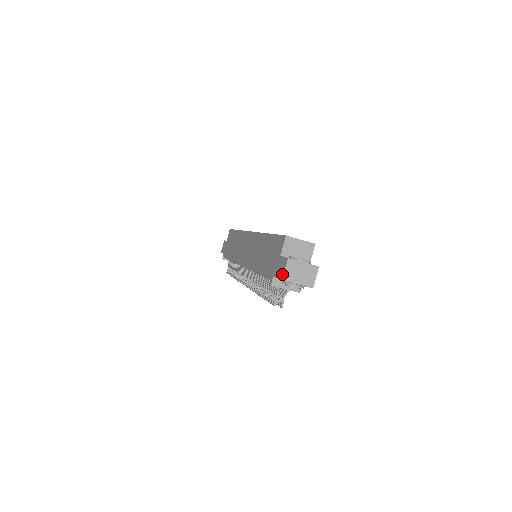
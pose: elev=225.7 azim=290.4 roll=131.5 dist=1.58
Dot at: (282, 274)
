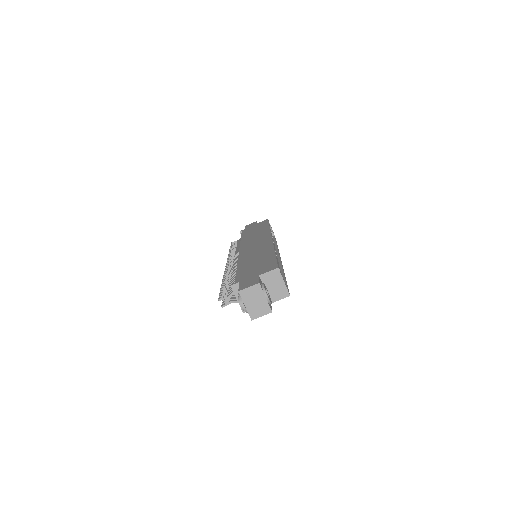
Dot at: (244, 288)
